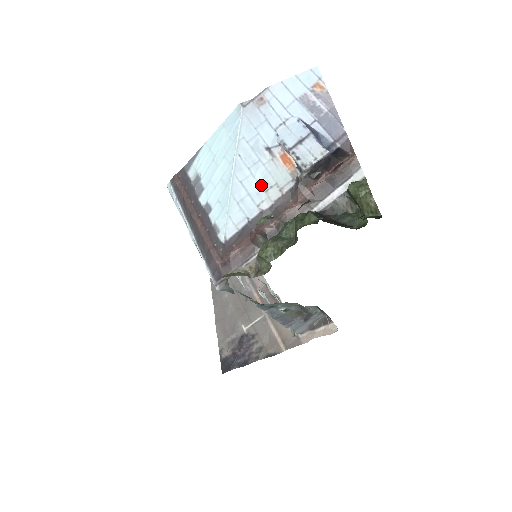
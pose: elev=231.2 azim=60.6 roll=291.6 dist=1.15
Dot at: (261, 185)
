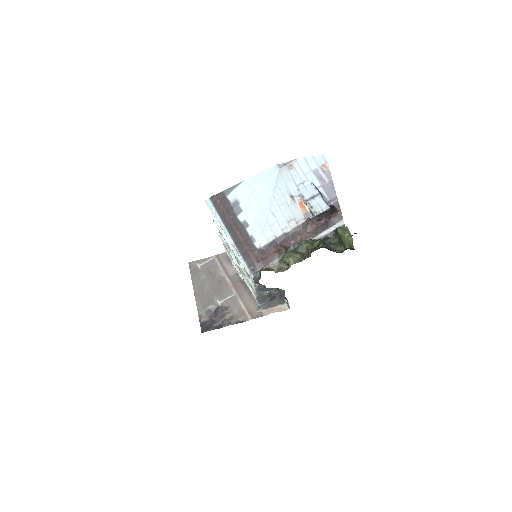
Dot at: (285, 218)
